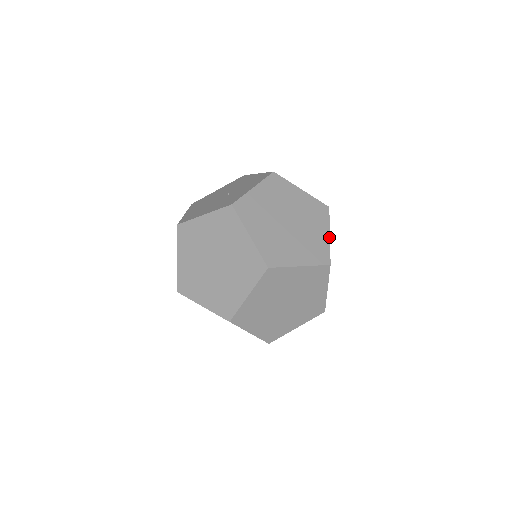
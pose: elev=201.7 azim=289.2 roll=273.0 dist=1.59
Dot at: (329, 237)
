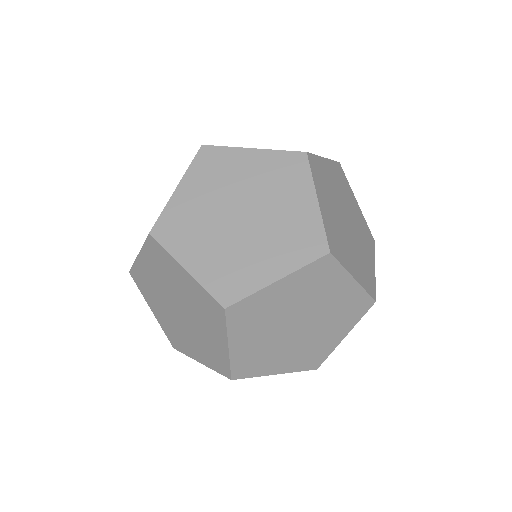
Dot at: (317, 205)
